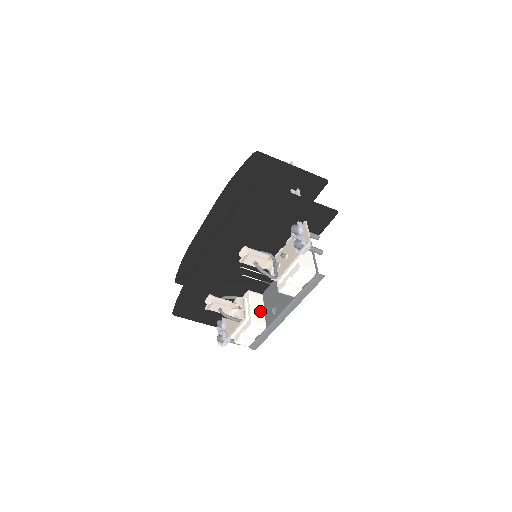
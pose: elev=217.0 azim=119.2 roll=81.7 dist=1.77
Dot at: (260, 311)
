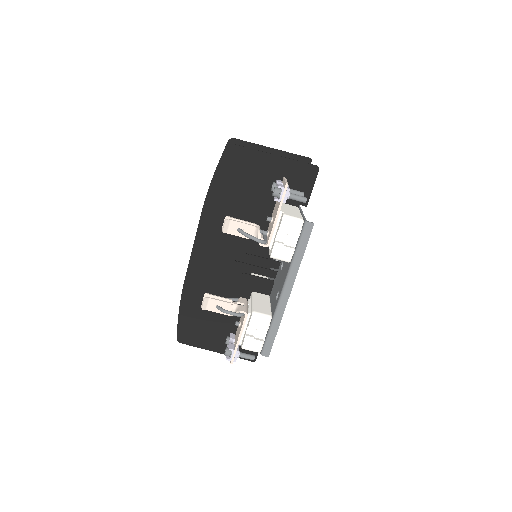
Dot at: (265, 305)
